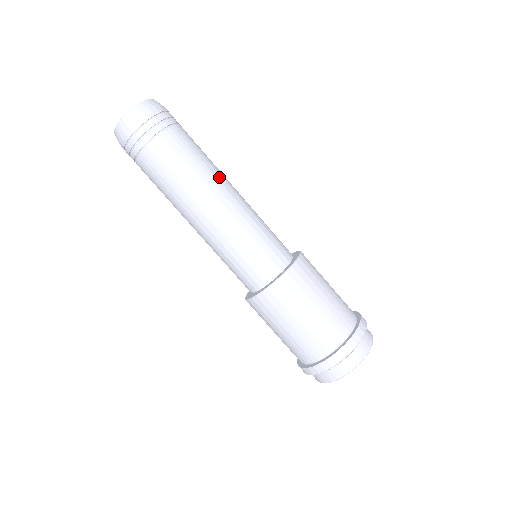
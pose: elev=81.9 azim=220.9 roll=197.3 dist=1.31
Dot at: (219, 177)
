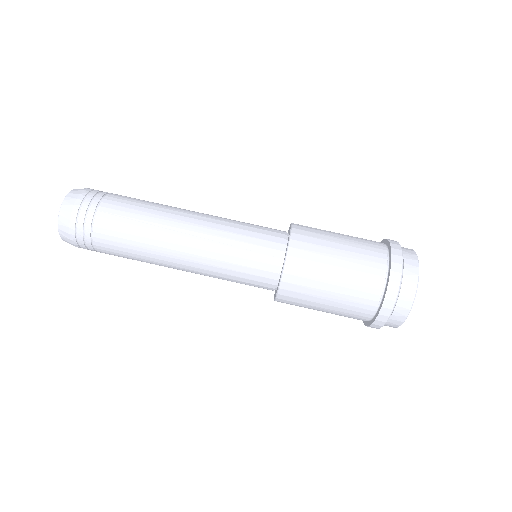
Dot at: (177, 208)
